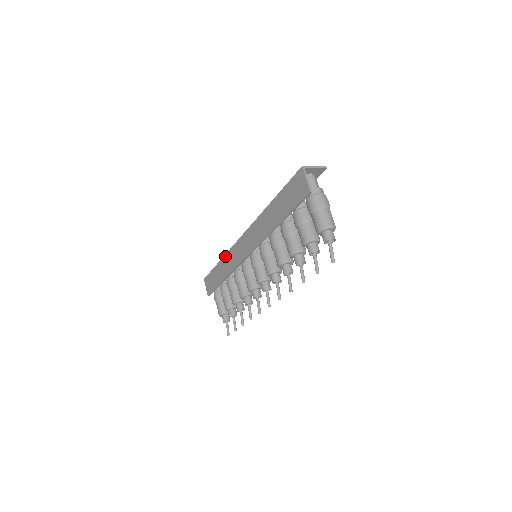
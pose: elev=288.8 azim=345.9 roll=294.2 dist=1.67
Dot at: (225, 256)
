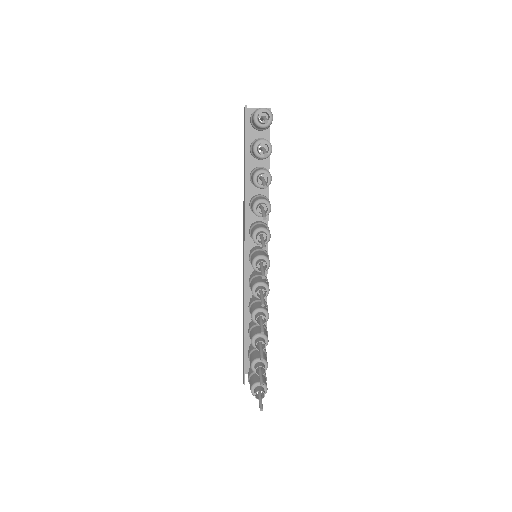
Dot at: occluded
